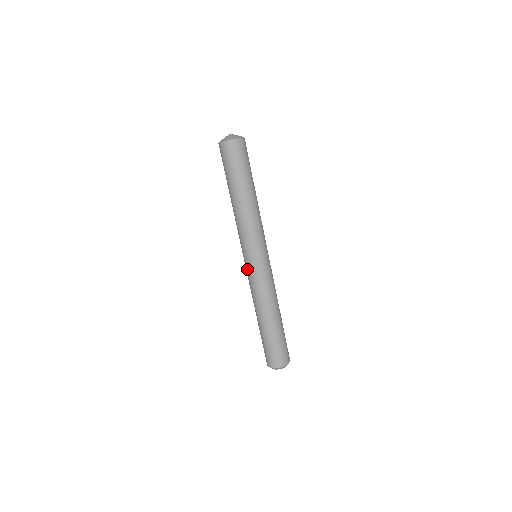
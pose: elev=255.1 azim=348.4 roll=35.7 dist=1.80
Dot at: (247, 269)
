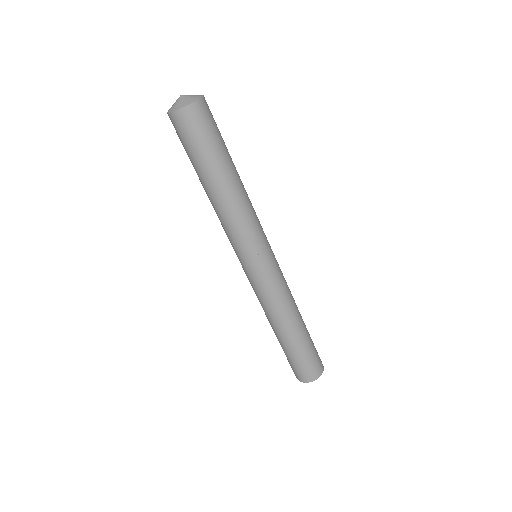
Dot at: (256, 277)
